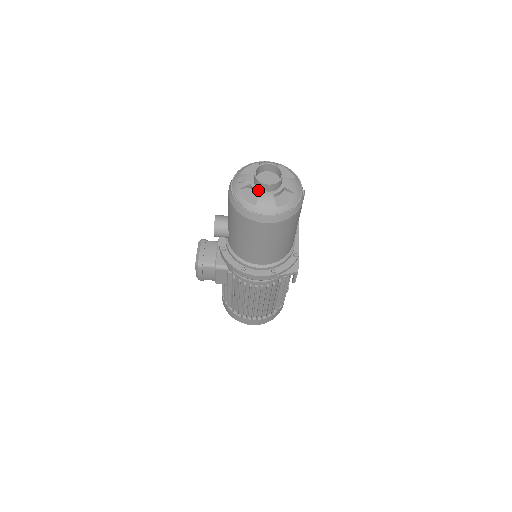
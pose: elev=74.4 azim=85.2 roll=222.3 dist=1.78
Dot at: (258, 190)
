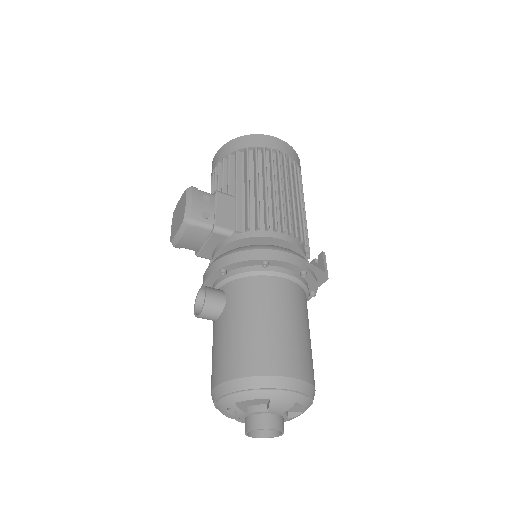
Dot at: occluded
